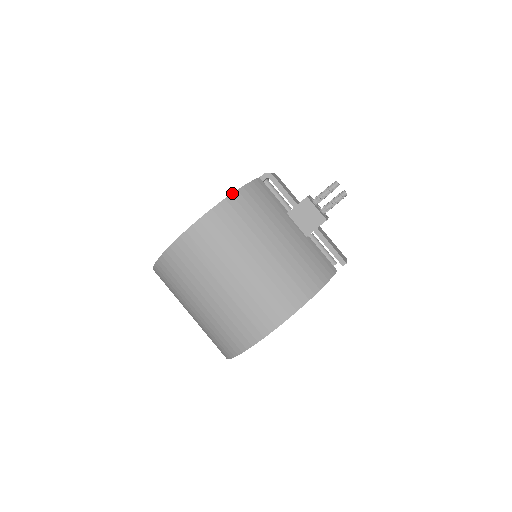
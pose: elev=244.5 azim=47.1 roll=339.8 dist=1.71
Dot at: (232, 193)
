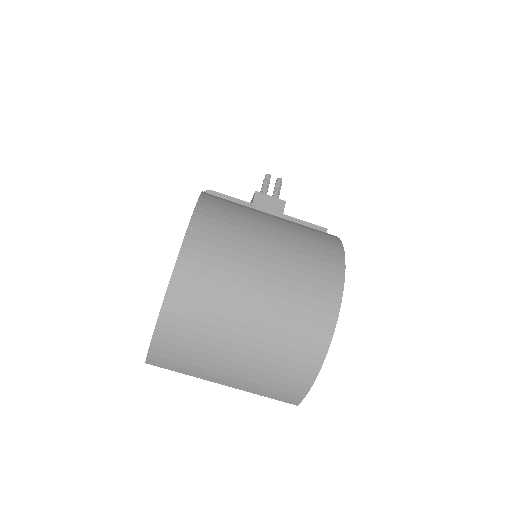
Dot at: (200, 194)
